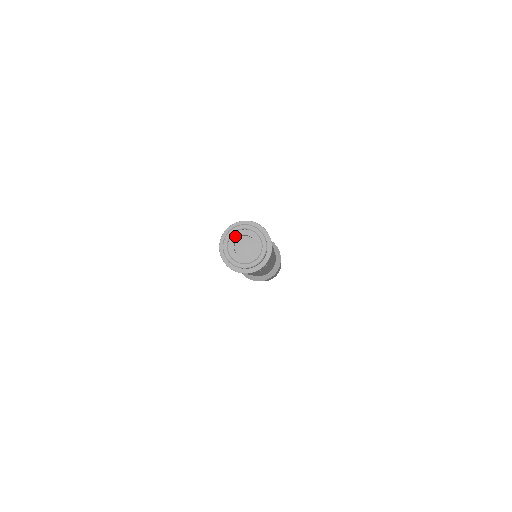
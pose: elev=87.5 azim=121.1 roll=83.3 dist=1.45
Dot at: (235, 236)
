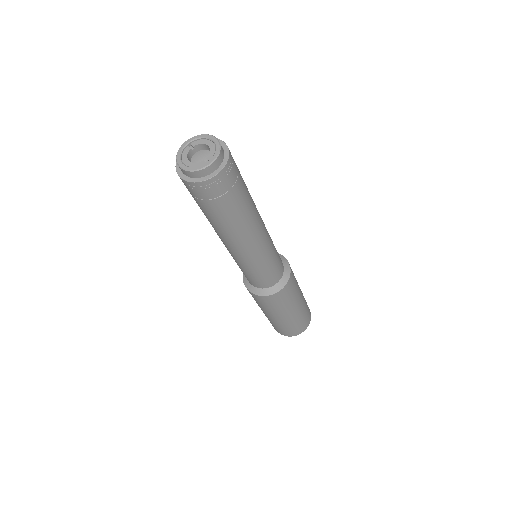
Dot at: (188, 149)
